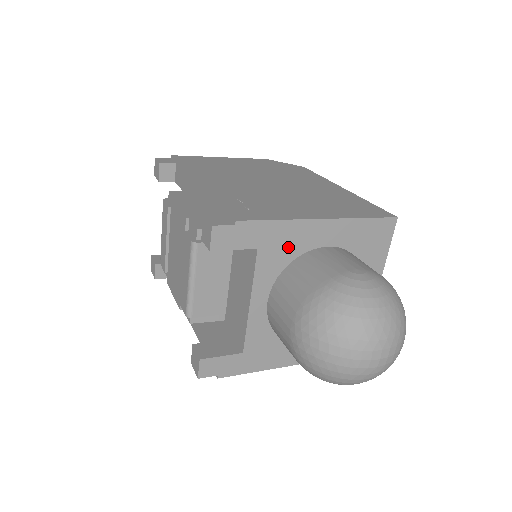
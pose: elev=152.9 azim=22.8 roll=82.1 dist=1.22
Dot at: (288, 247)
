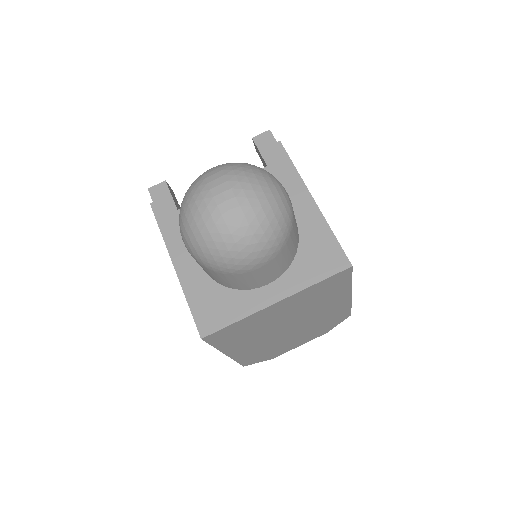
Dot at: occluded
